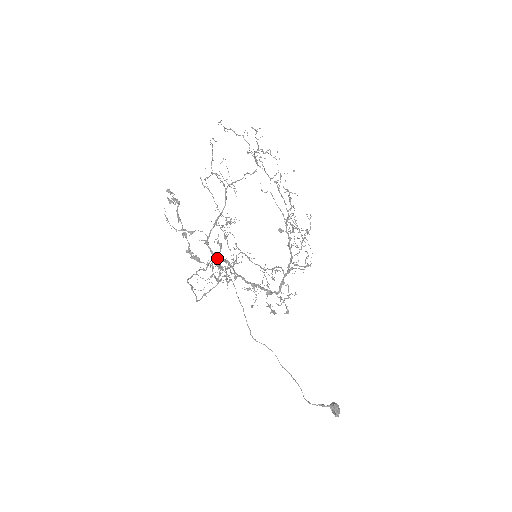
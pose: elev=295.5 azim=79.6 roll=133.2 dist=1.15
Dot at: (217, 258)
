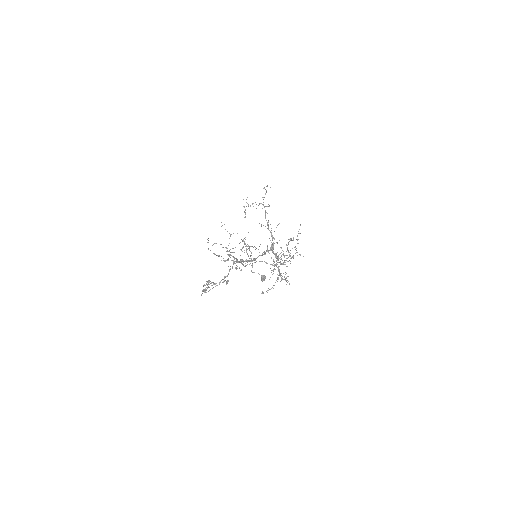
Dot at: (237, 233)
